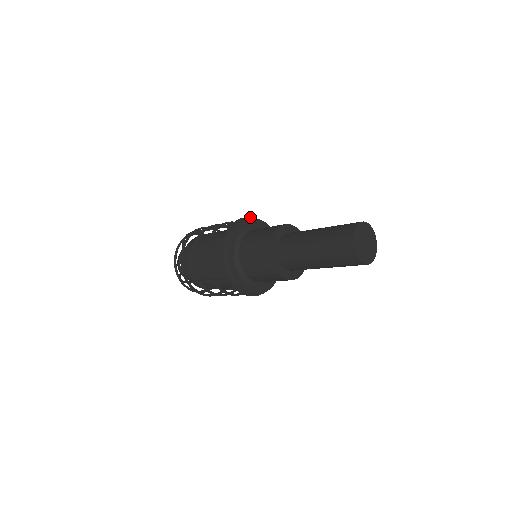
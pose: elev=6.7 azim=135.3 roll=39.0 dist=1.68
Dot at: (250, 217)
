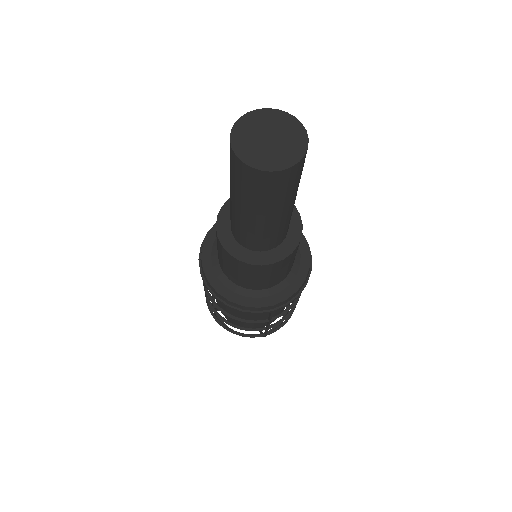
Dot at: occluded
